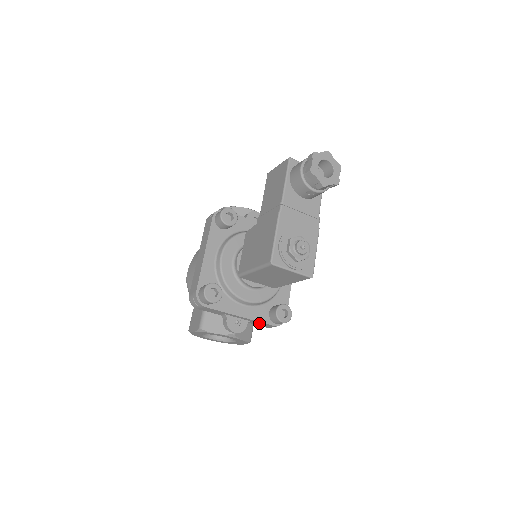
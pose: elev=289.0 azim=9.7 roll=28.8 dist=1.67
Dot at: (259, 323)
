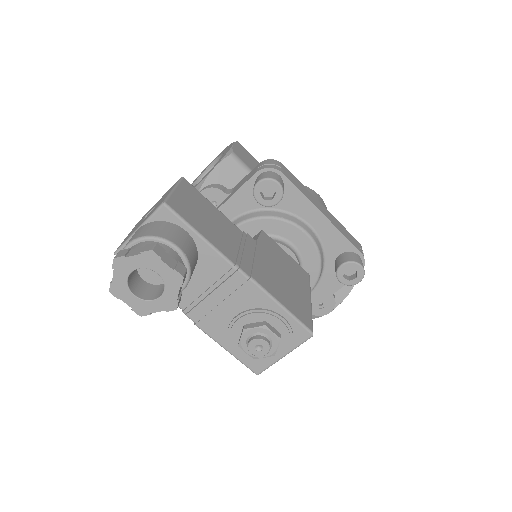
Dot at: occluded
